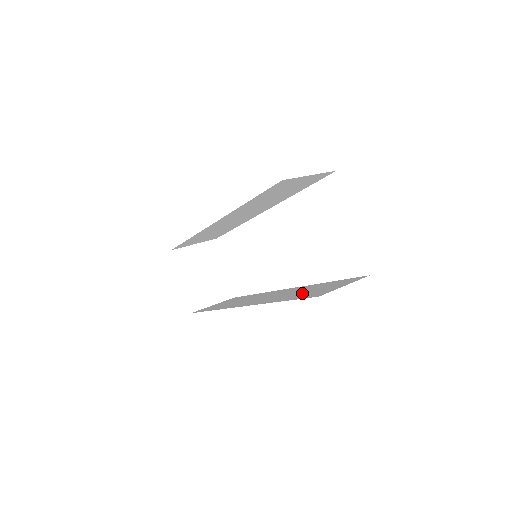
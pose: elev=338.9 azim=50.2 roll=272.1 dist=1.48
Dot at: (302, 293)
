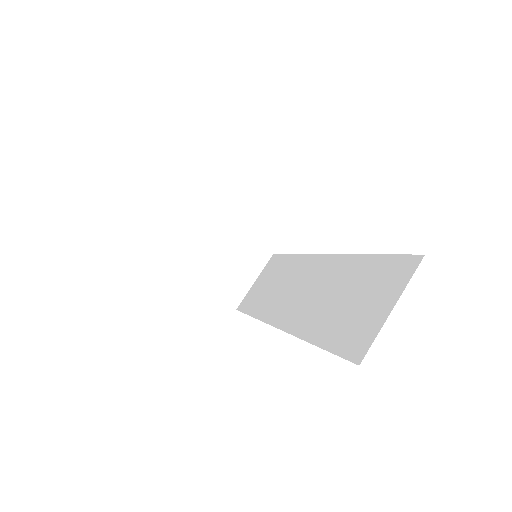
Dot at: (338, 312)
